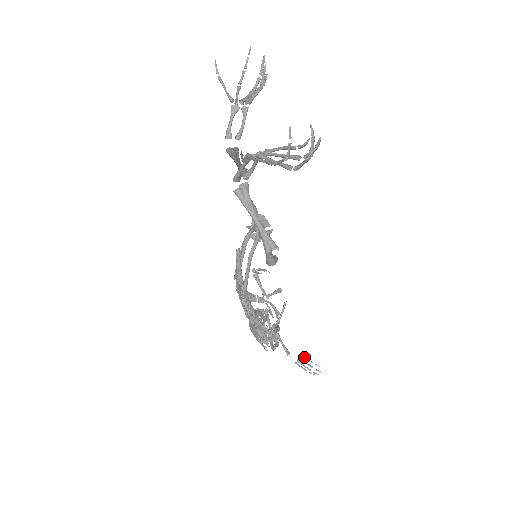
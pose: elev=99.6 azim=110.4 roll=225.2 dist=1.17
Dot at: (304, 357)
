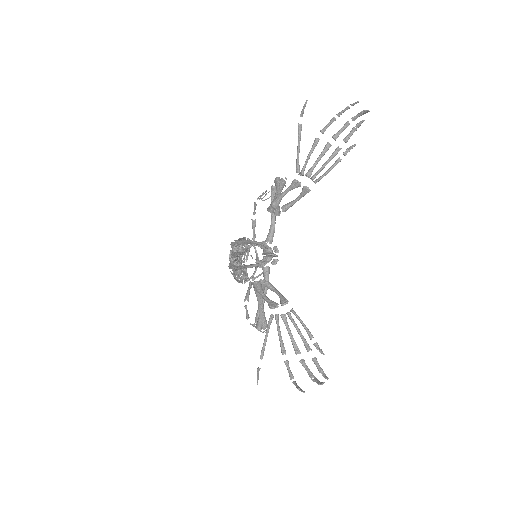
Dot at: occluded
